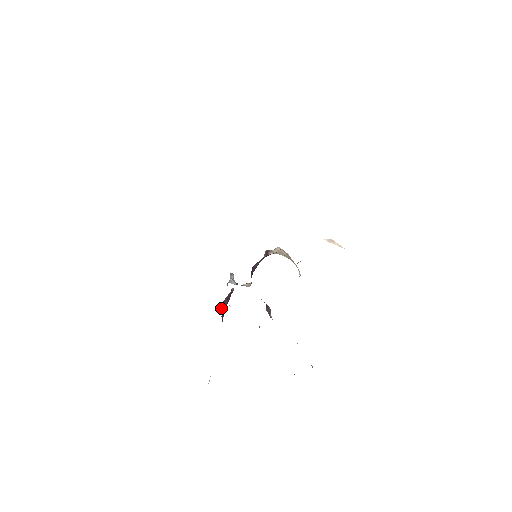
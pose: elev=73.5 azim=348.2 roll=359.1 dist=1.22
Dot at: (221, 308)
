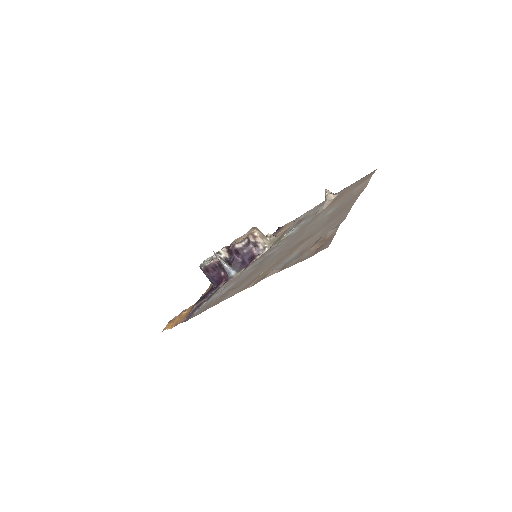
Dot at: (205, 273)
